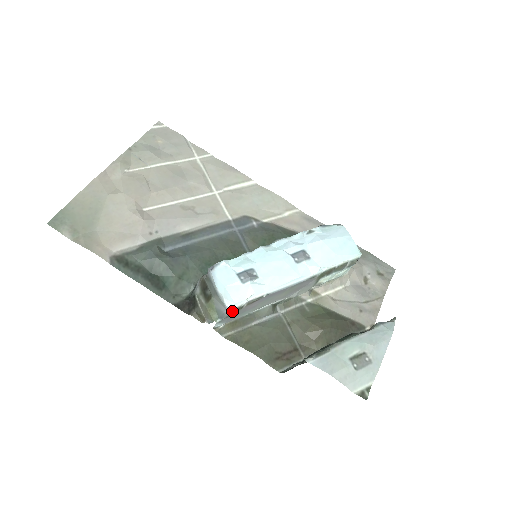
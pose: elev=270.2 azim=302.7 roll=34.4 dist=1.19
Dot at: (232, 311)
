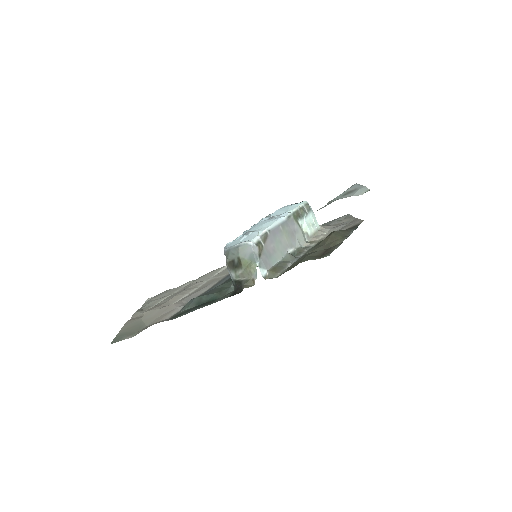
Dot at: (256, 246)
